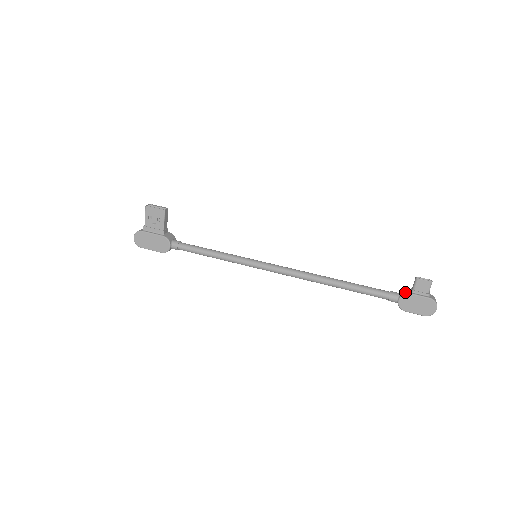
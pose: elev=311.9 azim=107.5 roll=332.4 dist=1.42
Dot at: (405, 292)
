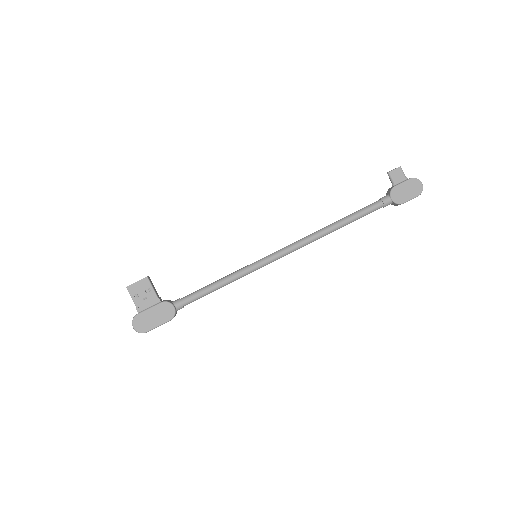
Dot at: (390, 189)
